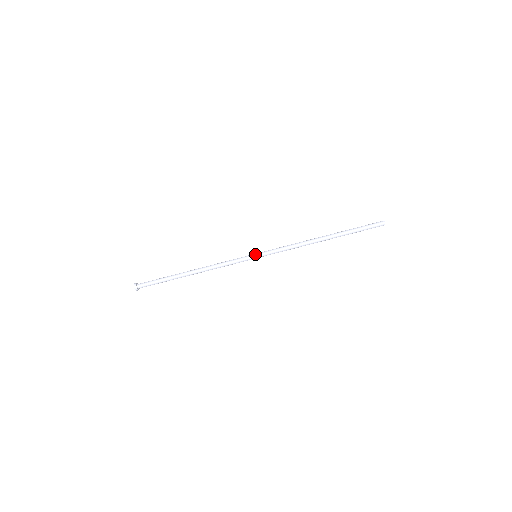
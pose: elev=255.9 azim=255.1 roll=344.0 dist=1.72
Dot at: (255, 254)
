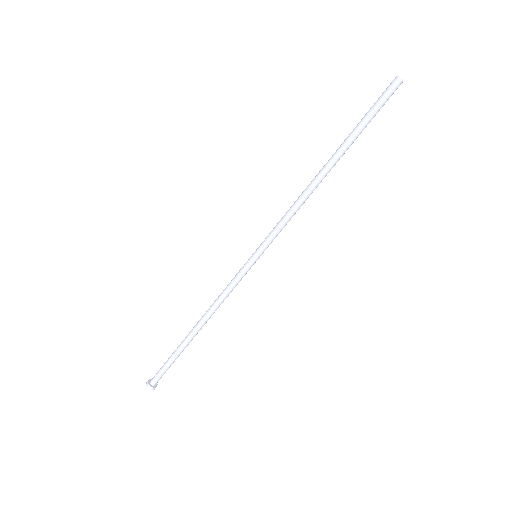
Dot at: (253, 253)
